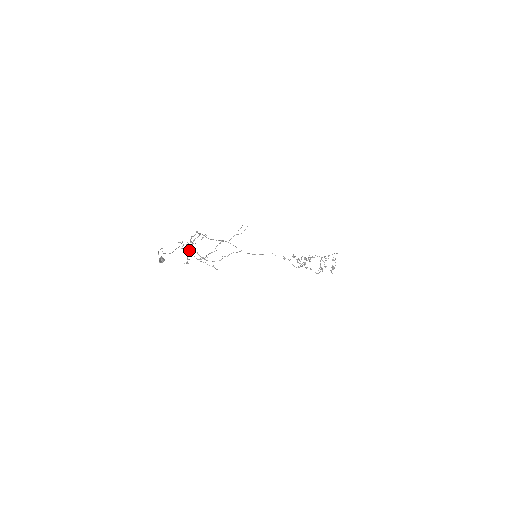
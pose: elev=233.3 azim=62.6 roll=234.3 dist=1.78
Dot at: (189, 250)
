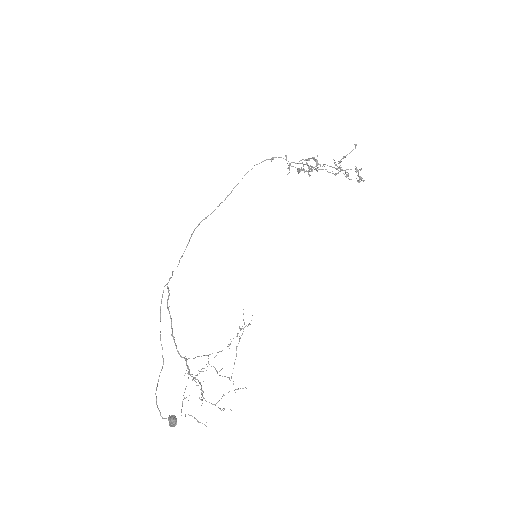
Dot at: (188, 372)
